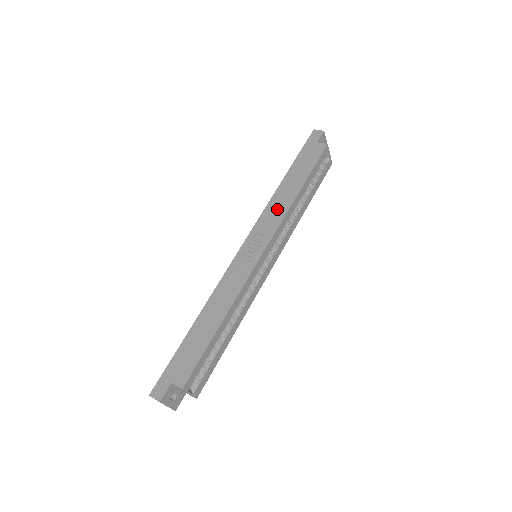
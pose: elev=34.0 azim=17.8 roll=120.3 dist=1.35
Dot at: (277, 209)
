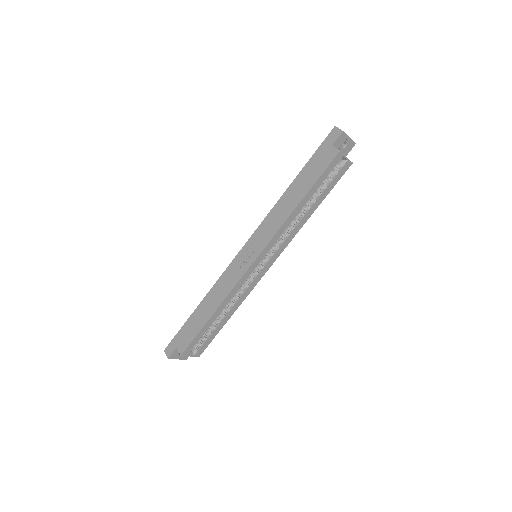
Dot at: (276, 218)
